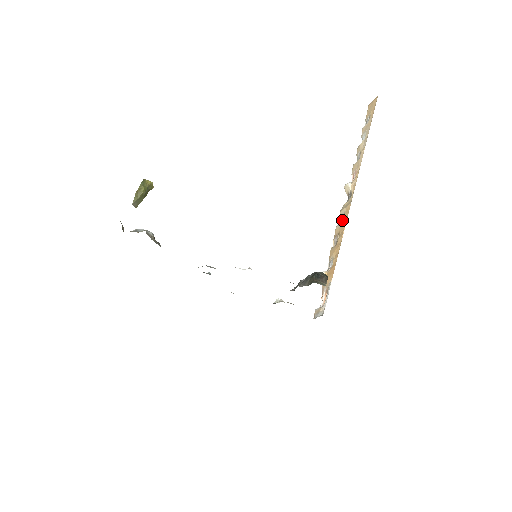
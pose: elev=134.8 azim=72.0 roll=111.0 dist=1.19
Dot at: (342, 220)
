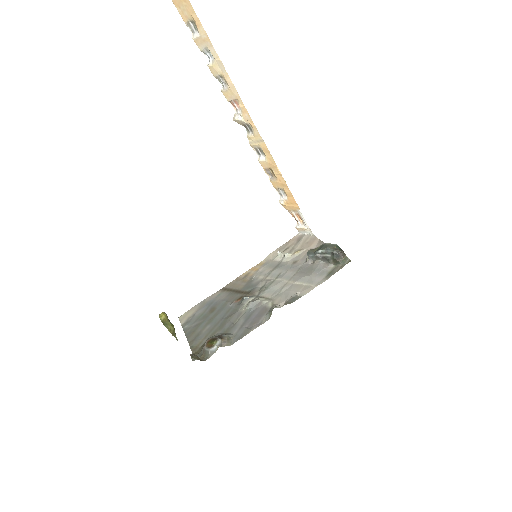
Dot at: (261, 154)
